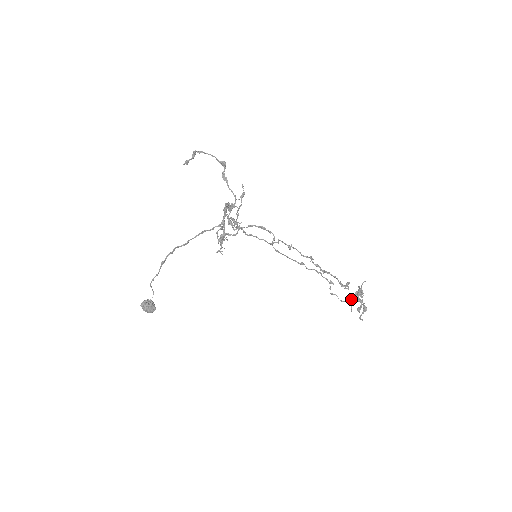
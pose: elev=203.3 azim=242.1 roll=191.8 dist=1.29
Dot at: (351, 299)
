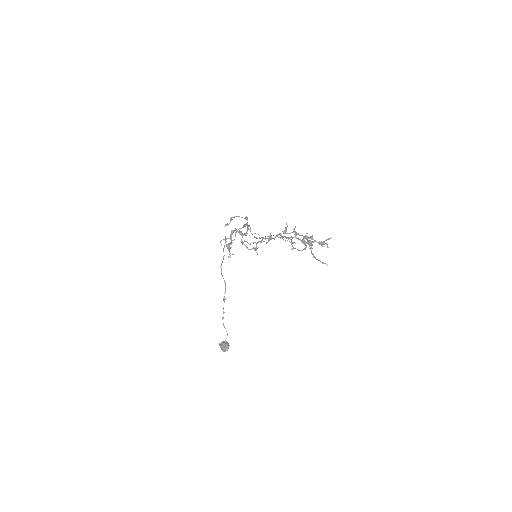
Dot at: occluded
